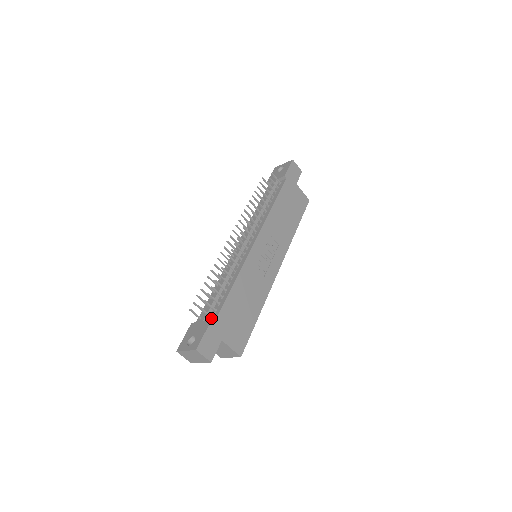
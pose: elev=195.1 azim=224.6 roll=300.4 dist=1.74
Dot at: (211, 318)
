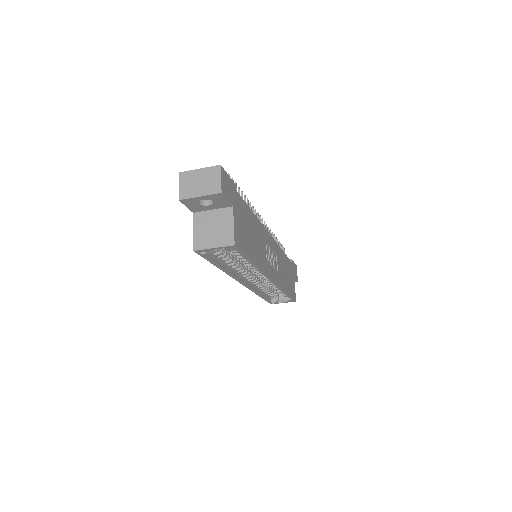
Dot at: occluded
